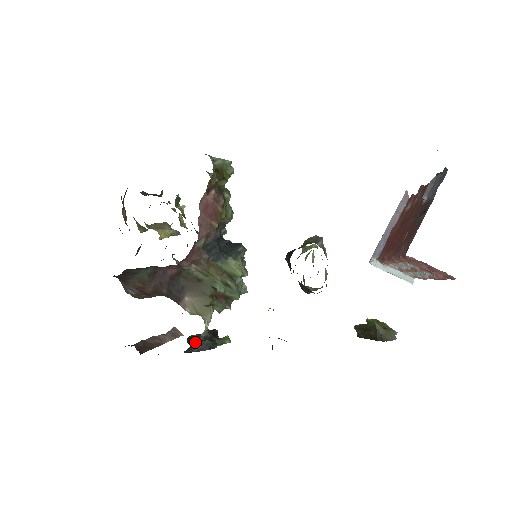
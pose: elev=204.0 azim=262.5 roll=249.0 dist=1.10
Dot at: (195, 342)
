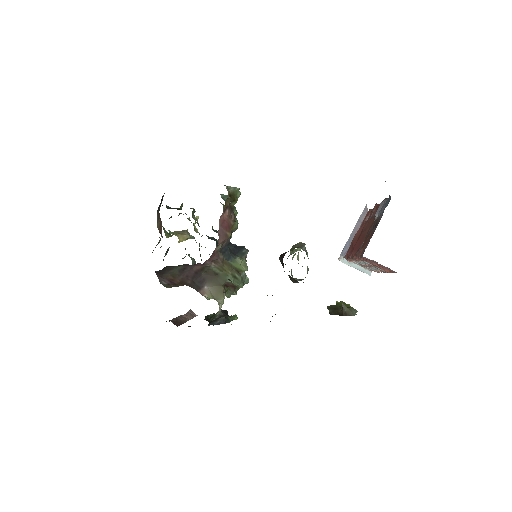
Dot at: (213, 319)
